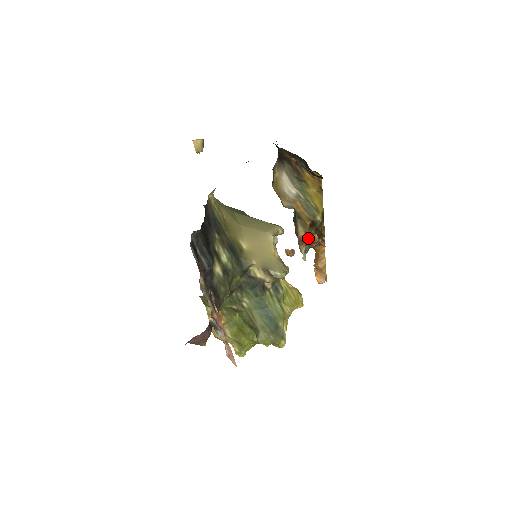
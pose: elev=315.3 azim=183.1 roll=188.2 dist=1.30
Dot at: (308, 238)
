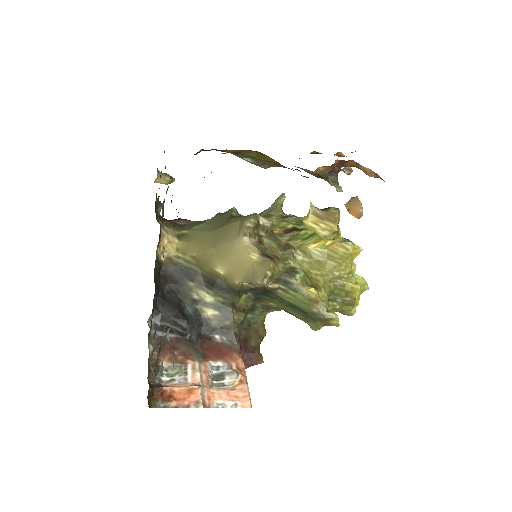
Dot at: (320, 173)
